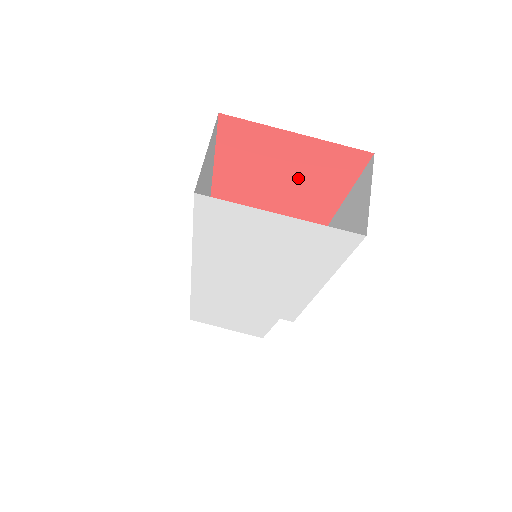
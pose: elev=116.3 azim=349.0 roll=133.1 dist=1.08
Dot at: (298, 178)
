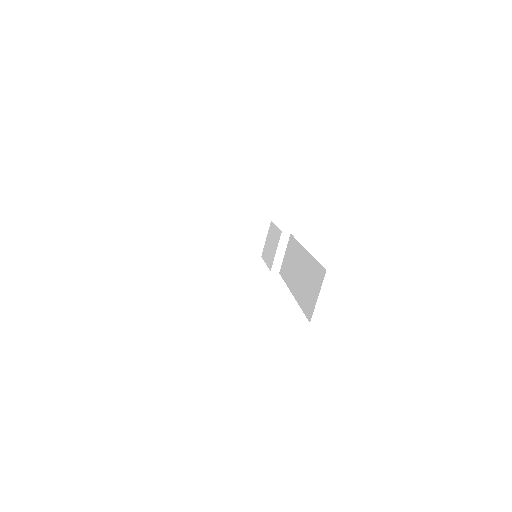
Dot at: occluded
